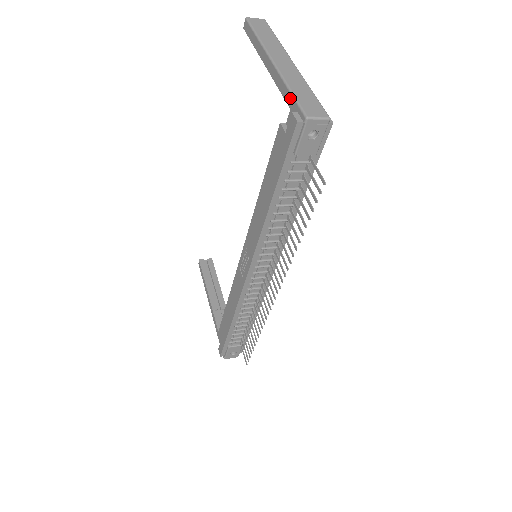
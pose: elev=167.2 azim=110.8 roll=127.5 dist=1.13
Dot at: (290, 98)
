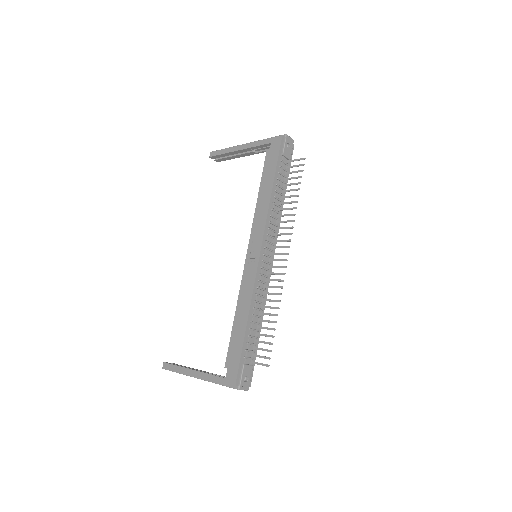
Dot at: (269, 140)
